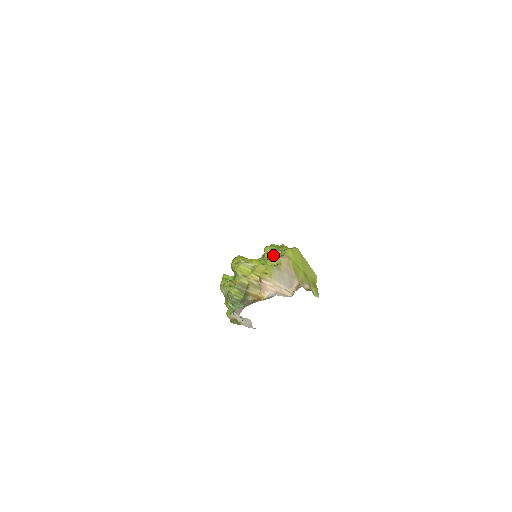
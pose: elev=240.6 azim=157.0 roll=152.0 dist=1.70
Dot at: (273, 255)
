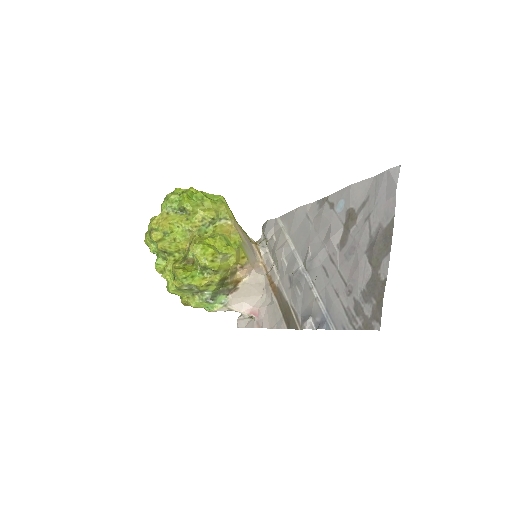
Dot at: (214, 220)
